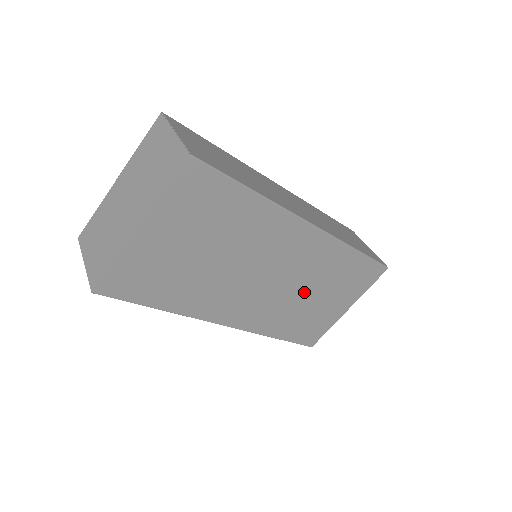
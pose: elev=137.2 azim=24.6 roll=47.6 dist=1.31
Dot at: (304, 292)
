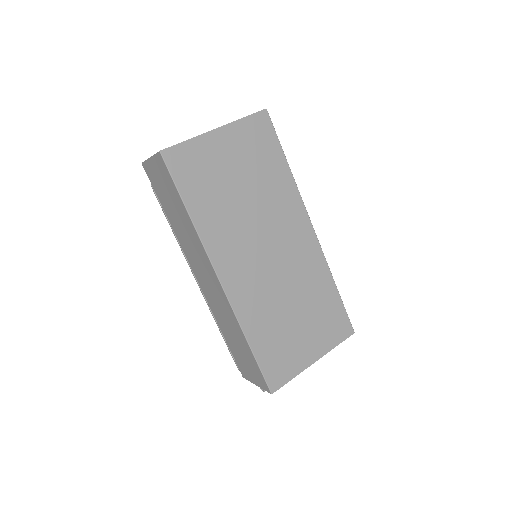
Dot at: (288, 298)
